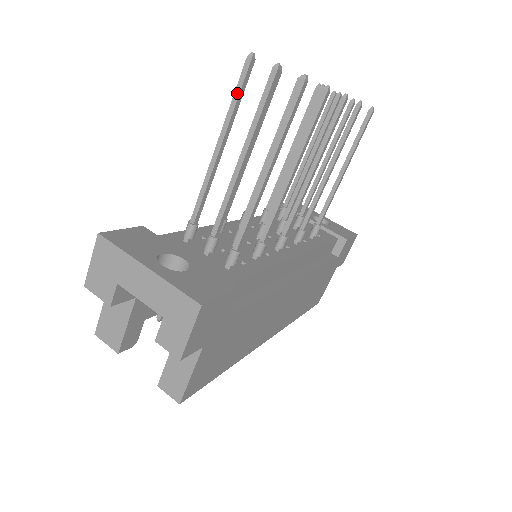
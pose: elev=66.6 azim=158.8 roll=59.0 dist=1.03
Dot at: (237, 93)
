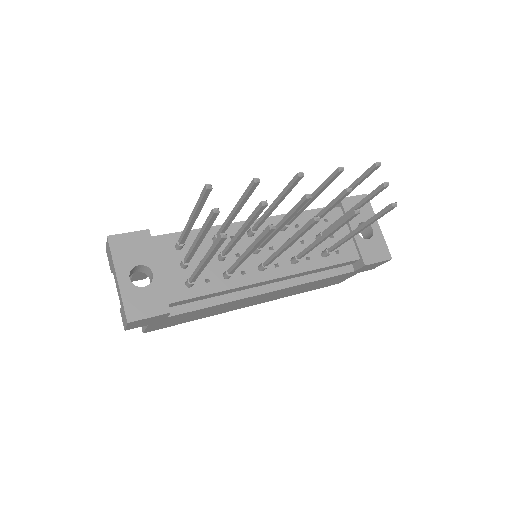
Dot at: (199, 200)
